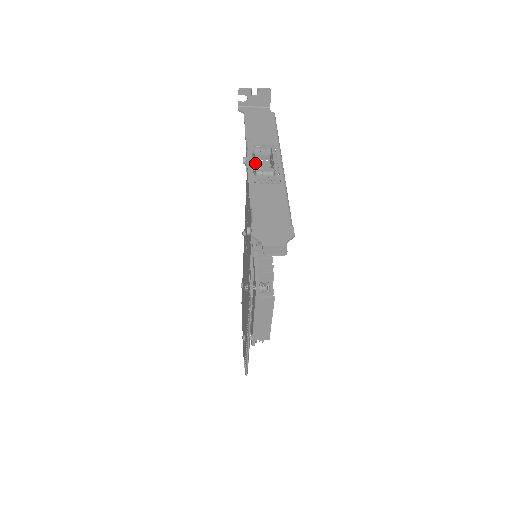
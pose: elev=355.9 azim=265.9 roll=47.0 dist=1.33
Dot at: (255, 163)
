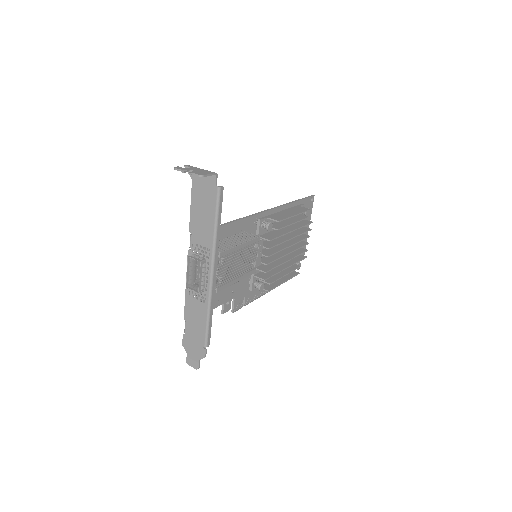
Dot at: (186, 281)
